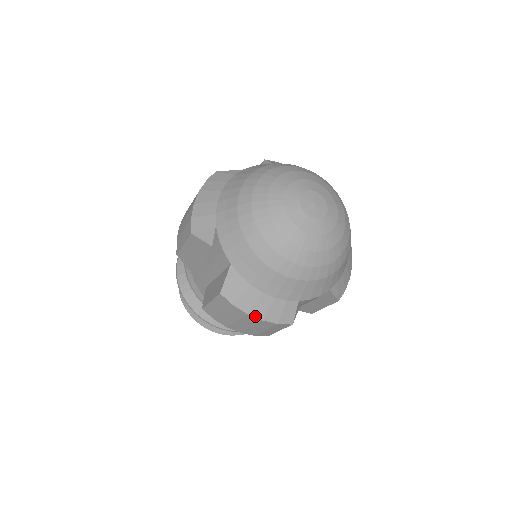
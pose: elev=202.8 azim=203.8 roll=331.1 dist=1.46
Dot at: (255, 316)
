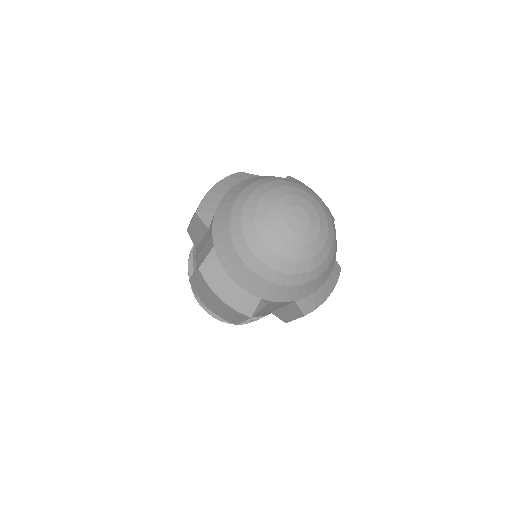
Dot at: (220, 297)
